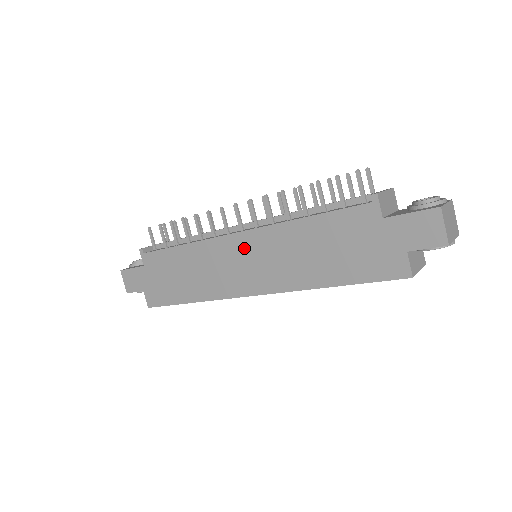
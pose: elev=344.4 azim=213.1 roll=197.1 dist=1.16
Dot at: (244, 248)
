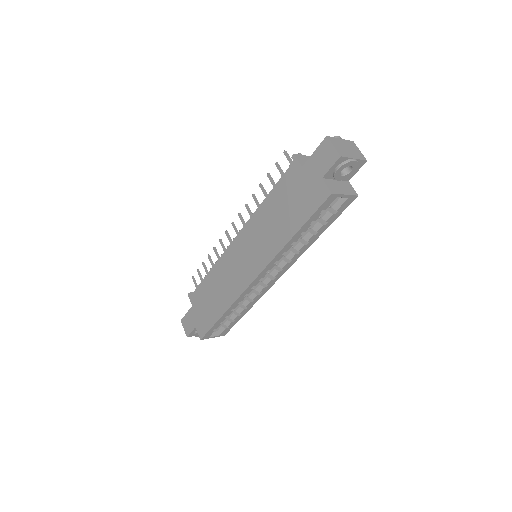
Dot at: (241, 247)
